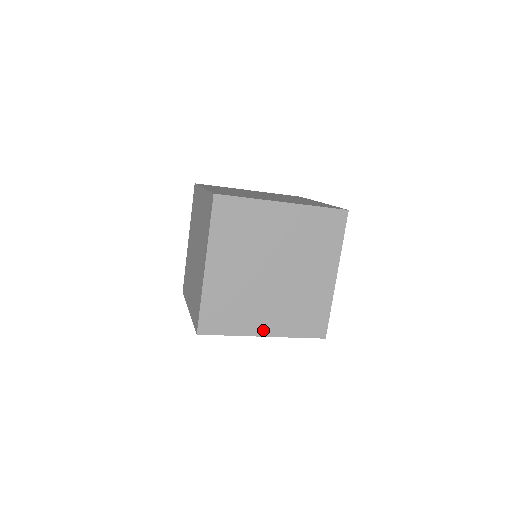
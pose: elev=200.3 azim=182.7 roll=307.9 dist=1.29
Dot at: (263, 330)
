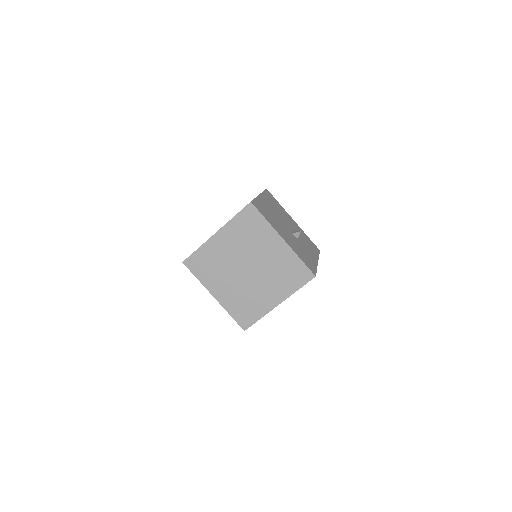
Dot at: (275, 302)
